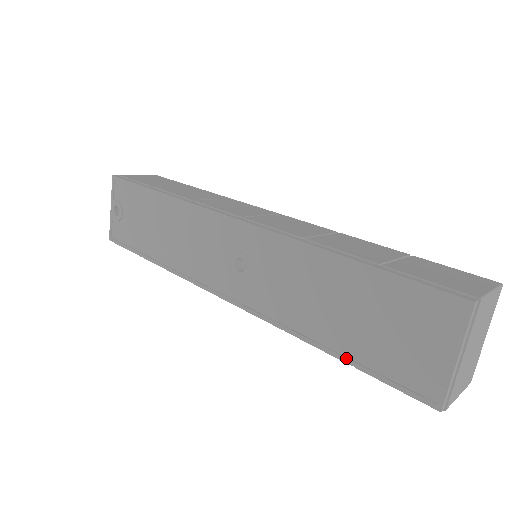
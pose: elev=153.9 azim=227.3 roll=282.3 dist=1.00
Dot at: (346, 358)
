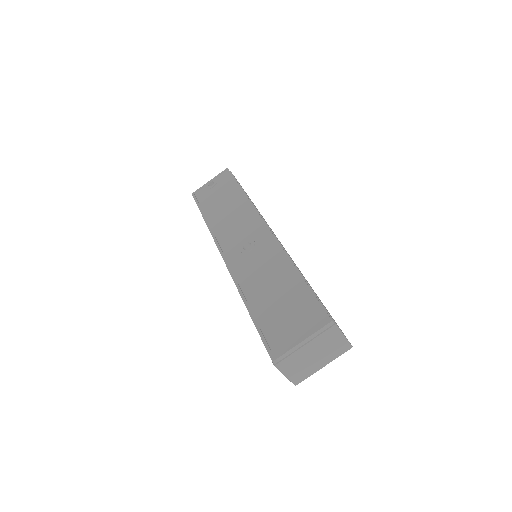
Dot at: (253, 315)
